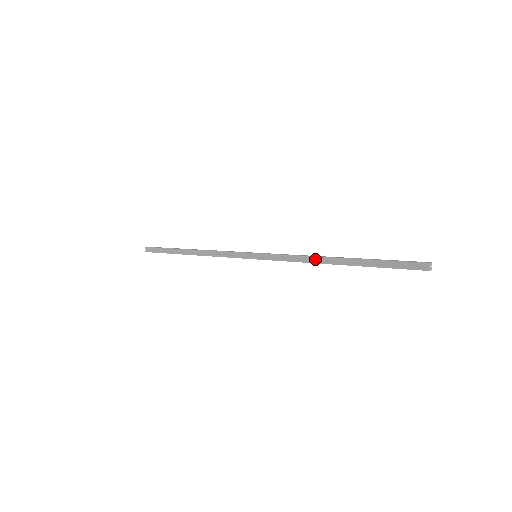
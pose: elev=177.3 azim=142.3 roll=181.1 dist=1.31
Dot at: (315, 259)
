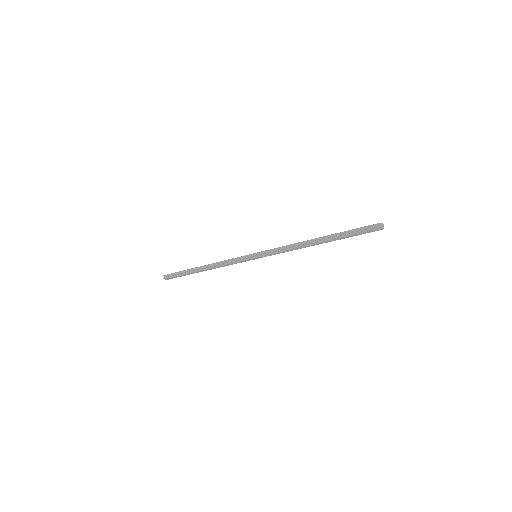
Dot at: (301, 244)
